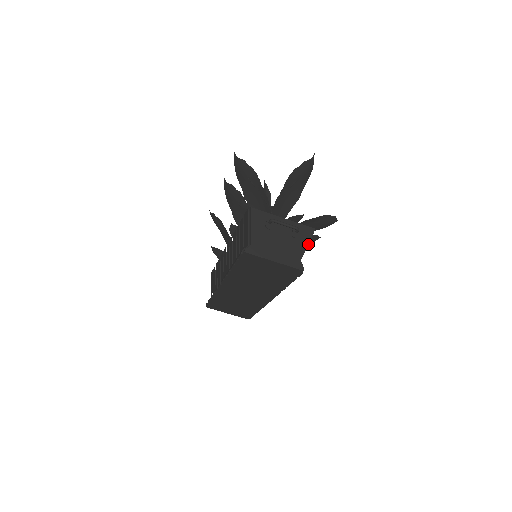
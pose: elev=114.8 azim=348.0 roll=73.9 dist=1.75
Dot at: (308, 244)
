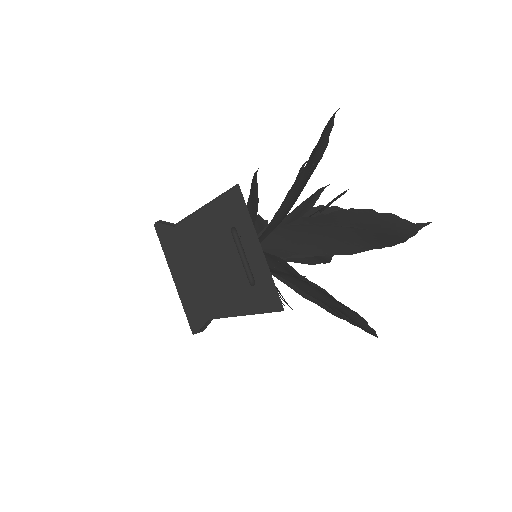
Dot at: occluded
